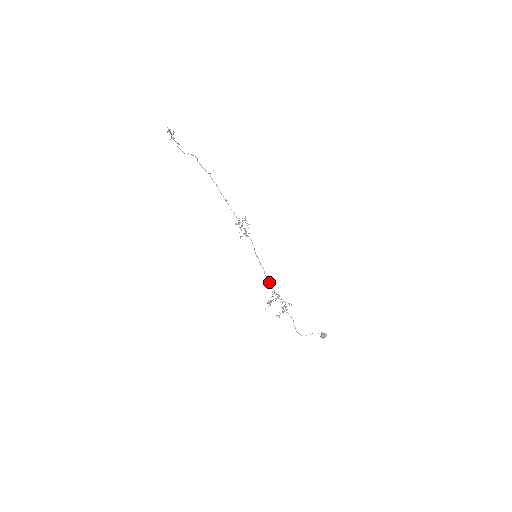
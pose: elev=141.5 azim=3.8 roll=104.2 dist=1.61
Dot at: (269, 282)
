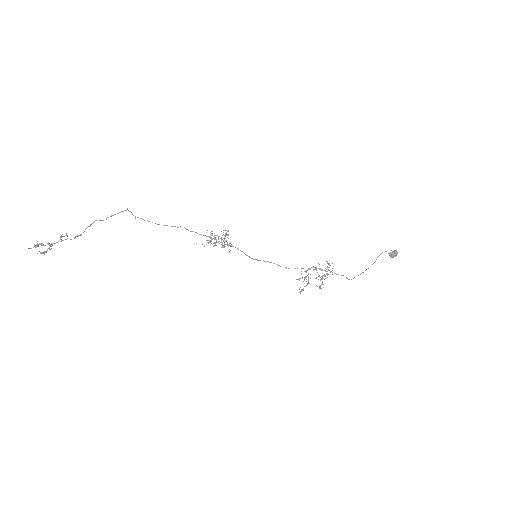
Dot at: occluded
